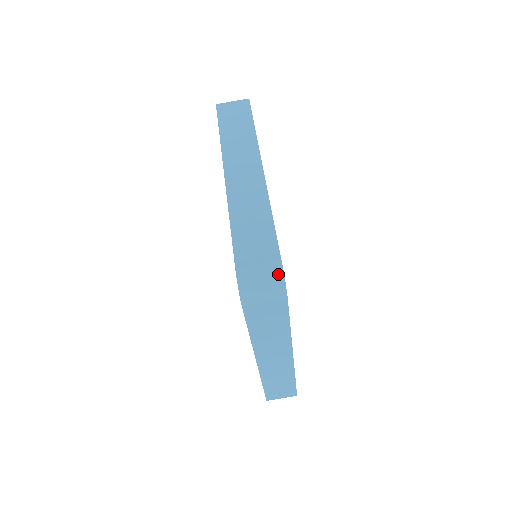
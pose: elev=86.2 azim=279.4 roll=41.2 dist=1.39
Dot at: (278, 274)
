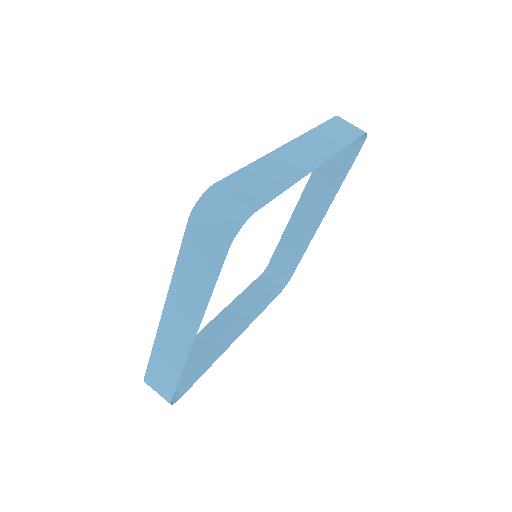
Dot at: (242, 217)
